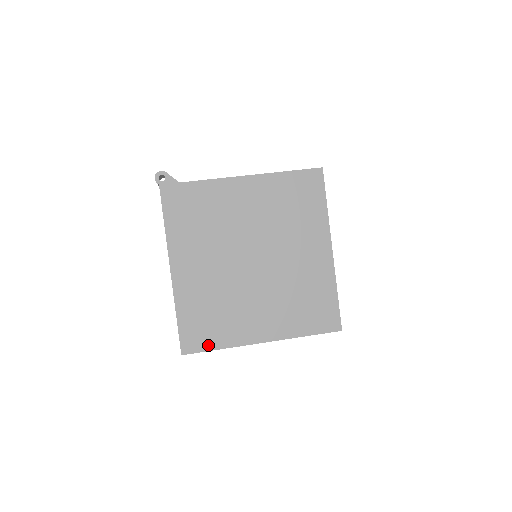
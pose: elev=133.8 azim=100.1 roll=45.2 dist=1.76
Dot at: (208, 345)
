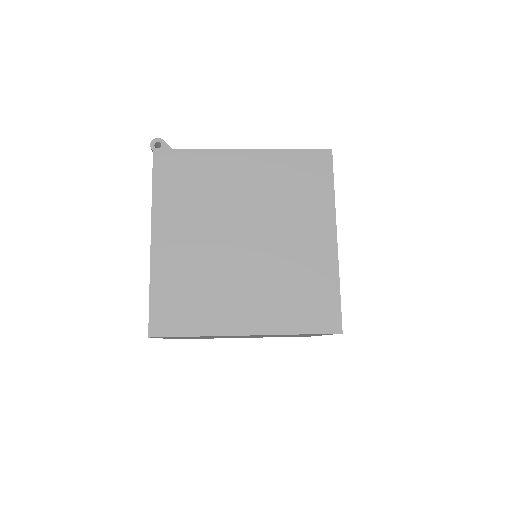
Dot at: (181, 329)
